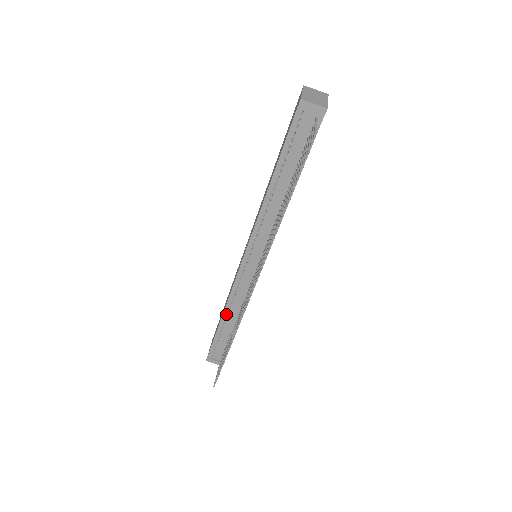
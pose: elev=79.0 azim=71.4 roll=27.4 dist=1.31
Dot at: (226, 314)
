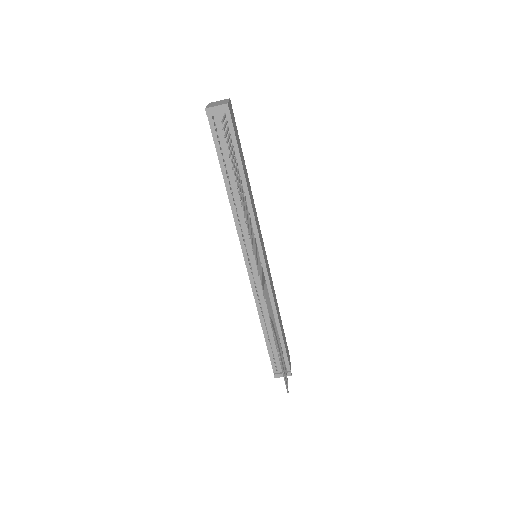
Dot at: (263, 322)
